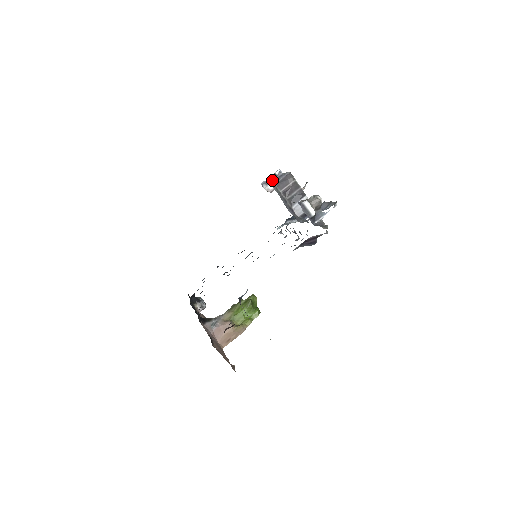
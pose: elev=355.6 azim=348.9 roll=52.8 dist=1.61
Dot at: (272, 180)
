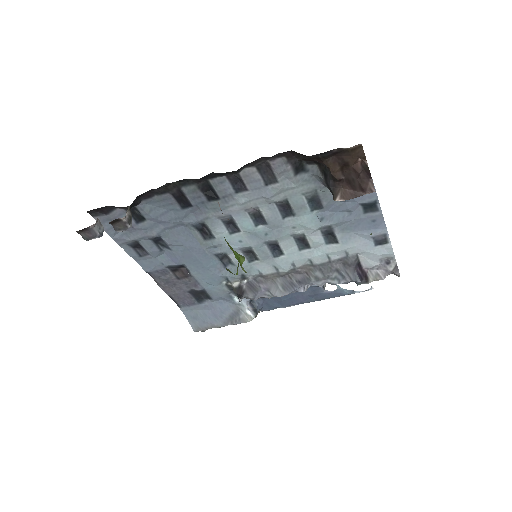
Dot at: occluded
